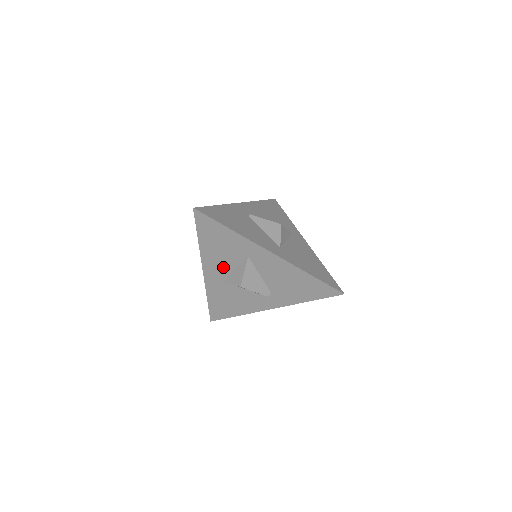
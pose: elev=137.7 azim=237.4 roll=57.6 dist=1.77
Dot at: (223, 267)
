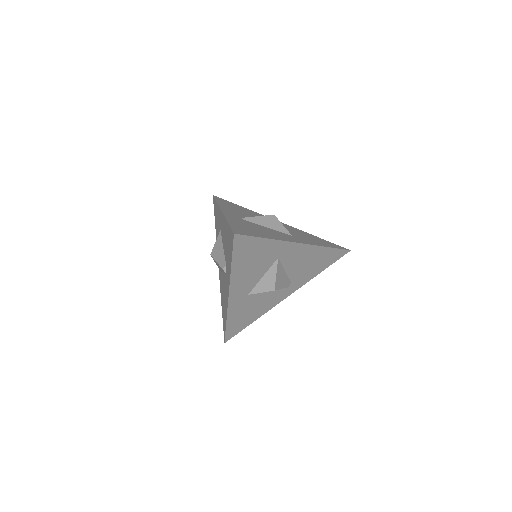
Dot at: (251, 281)
